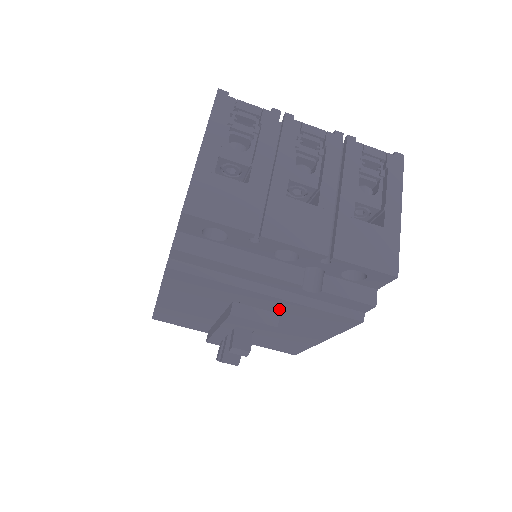
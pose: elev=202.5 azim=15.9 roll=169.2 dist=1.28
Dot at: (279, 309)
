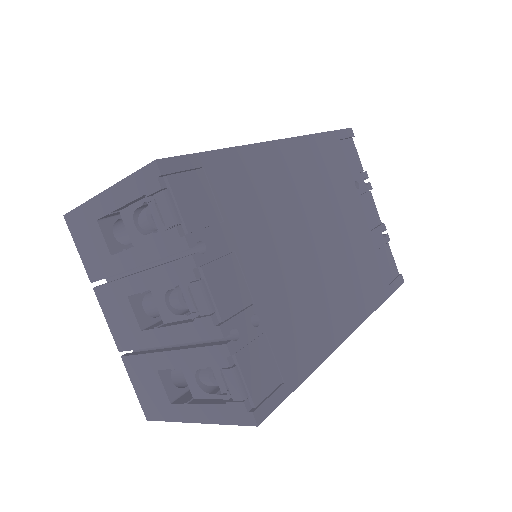
Dot at: occluded
